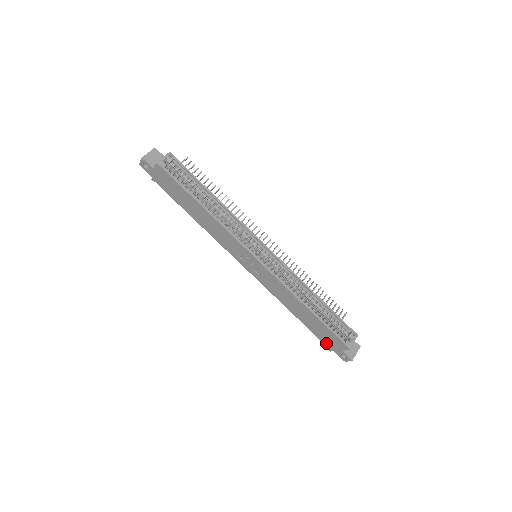
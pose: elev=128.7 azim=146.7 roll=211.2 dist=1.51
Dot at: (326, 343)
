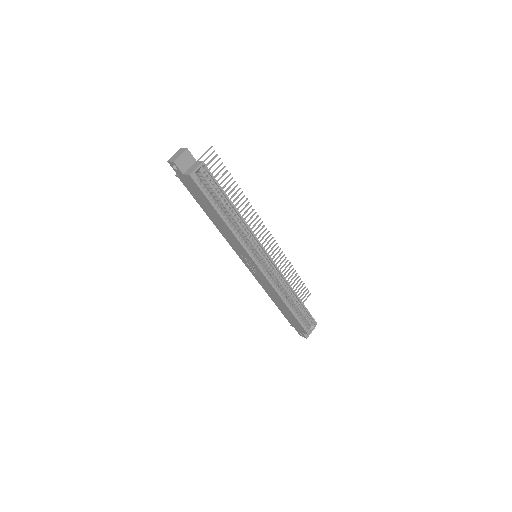
Dot at: (291, 323)
